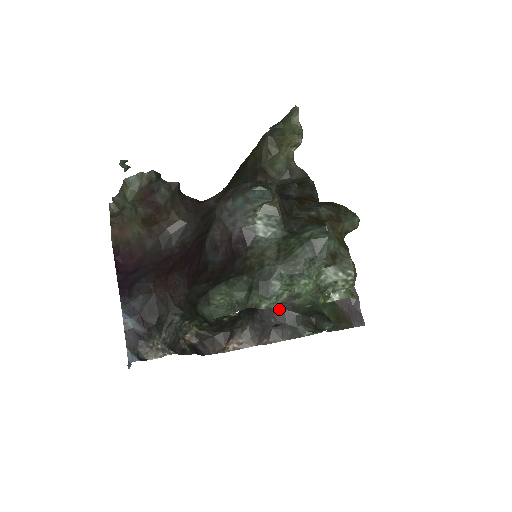
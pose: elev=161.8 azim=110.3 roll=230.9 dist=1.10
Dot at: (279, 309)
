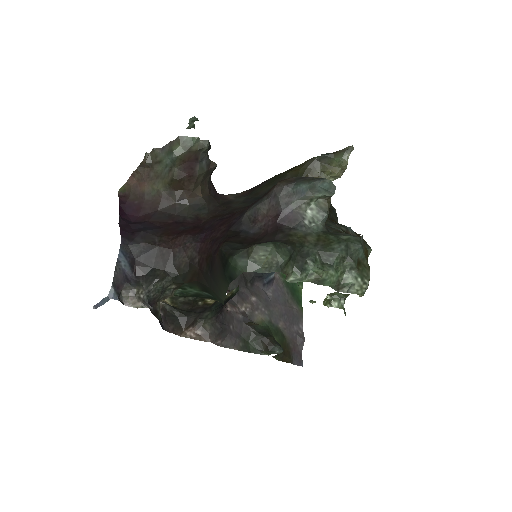
Dot at: (239, 320)
